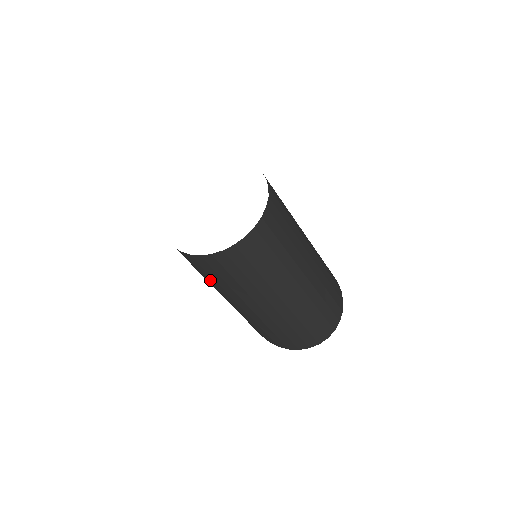
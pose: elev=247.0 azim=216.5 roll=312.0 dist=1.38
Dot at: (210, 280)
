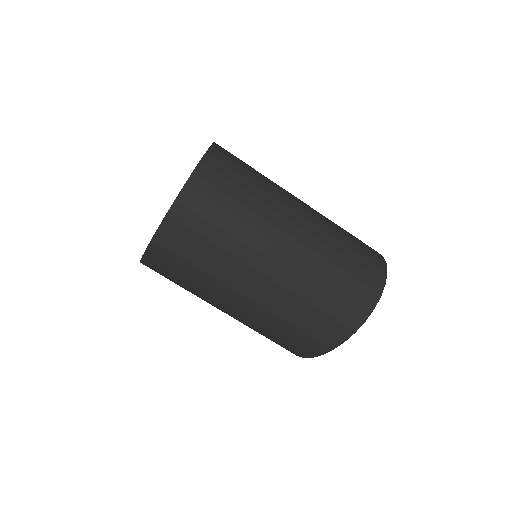
Dot at: (196, 277)
